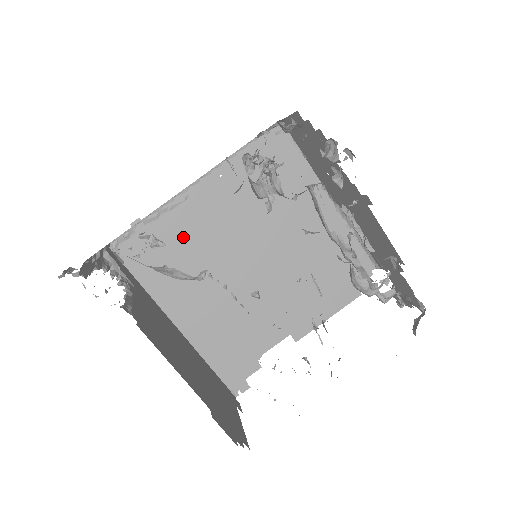
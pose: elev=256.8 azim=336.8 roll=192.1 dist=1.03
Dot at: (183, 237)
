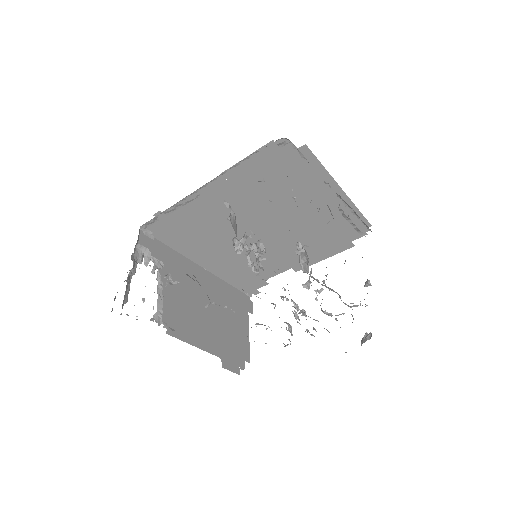
Dot at: (198, 220)
